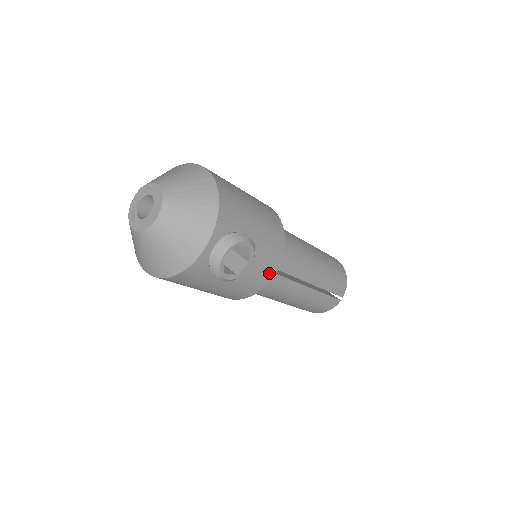
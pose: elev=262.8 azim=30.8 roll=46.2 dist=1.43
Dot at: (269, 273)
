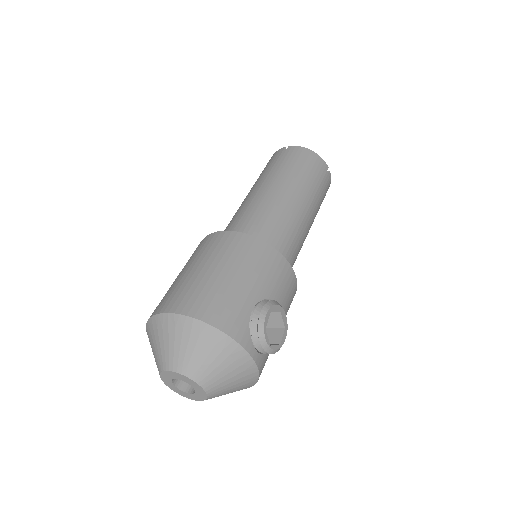
Dot at: (290, 277)
